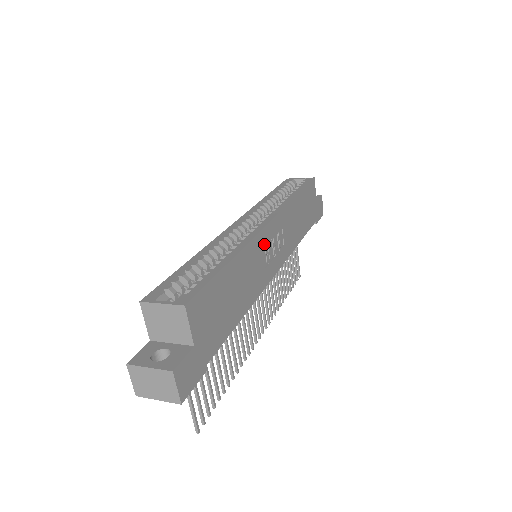
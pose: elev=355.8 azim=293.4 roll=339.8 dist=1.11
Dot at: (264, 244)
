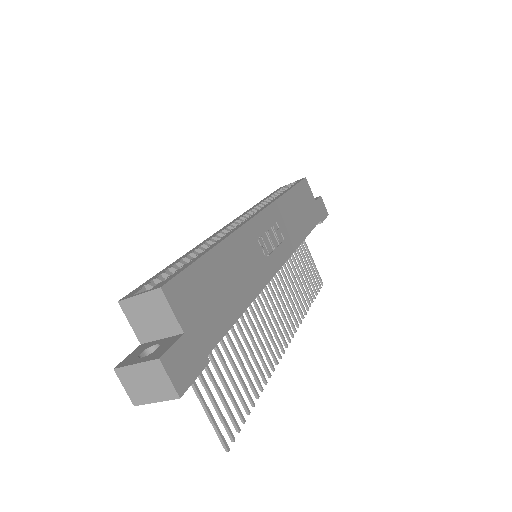
Dot at: (256, 235)
